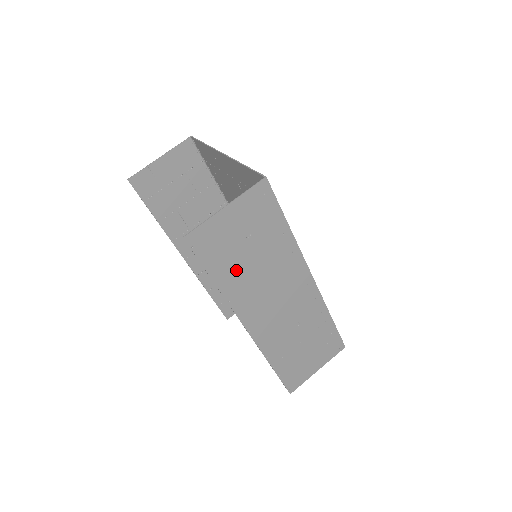
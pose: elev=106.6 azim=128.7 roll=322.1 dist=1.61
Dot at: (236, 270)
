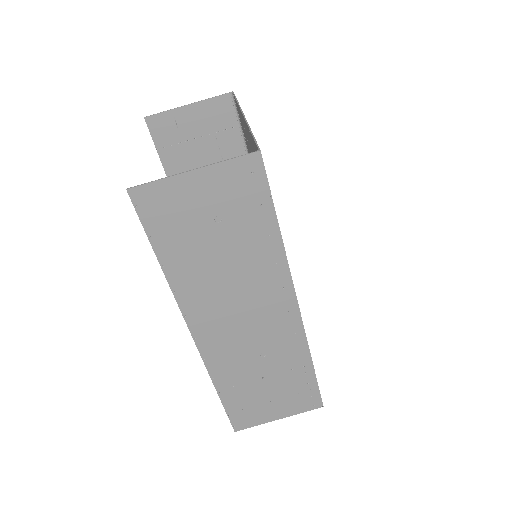
Dot at: (192, 257)
